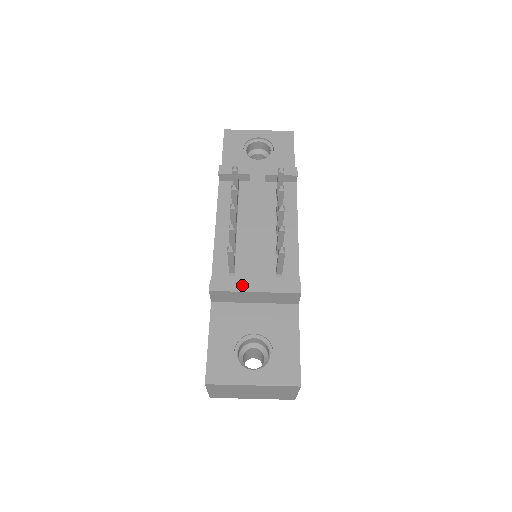
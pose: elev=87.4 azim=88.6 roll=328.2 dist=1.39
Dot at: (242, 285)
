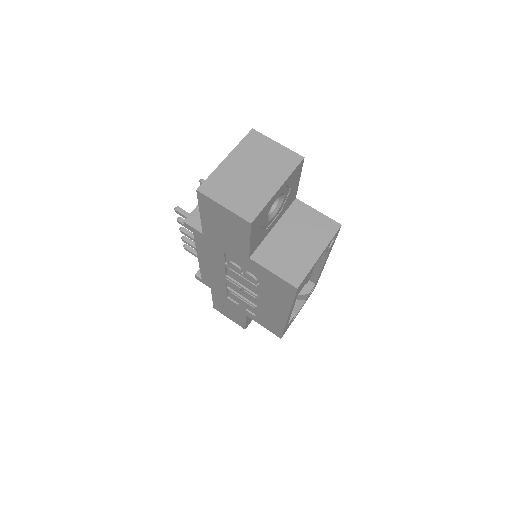
Dot at: occluded
